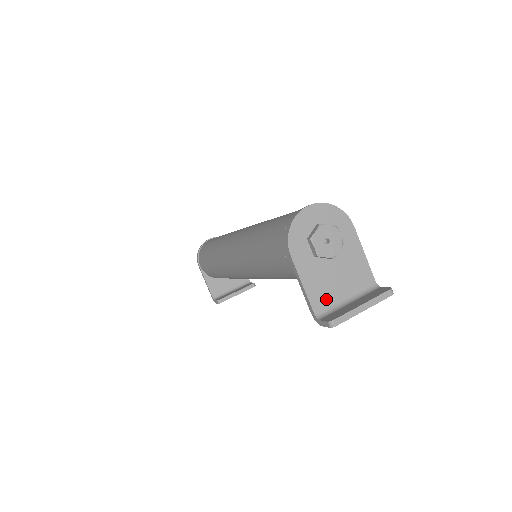
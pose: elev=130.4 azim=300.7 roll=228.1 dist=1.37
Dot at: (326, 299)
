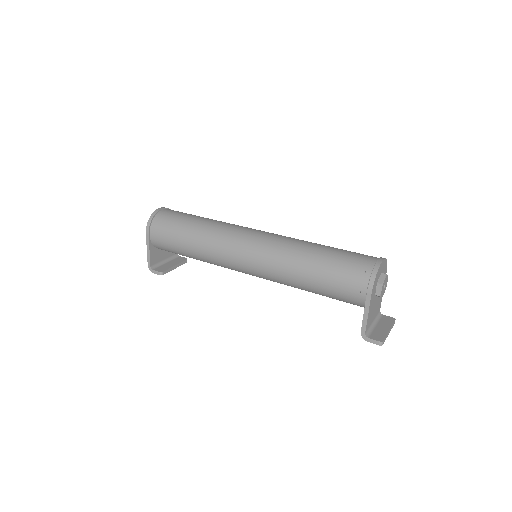
Dot at: (370, 323)
